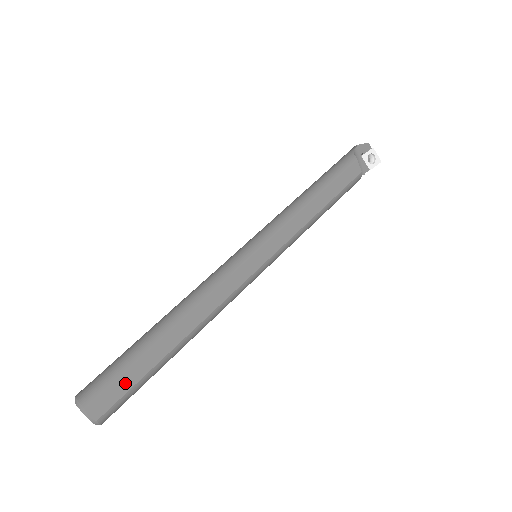
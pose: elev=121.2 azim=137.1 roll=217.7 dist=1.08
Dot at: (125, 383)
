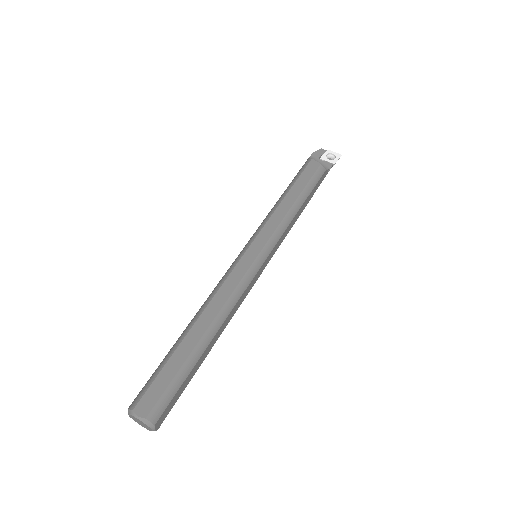
Dot at: (163, 380)
